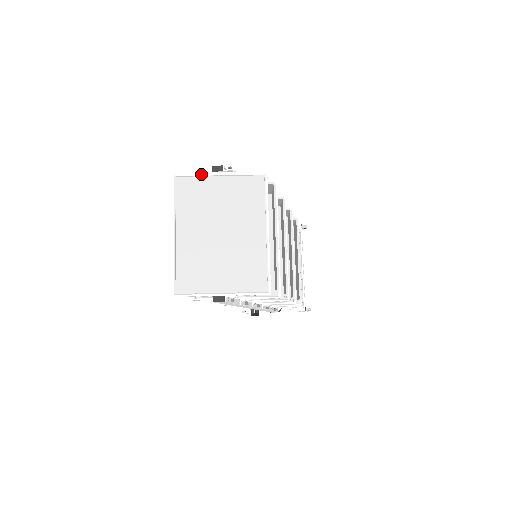
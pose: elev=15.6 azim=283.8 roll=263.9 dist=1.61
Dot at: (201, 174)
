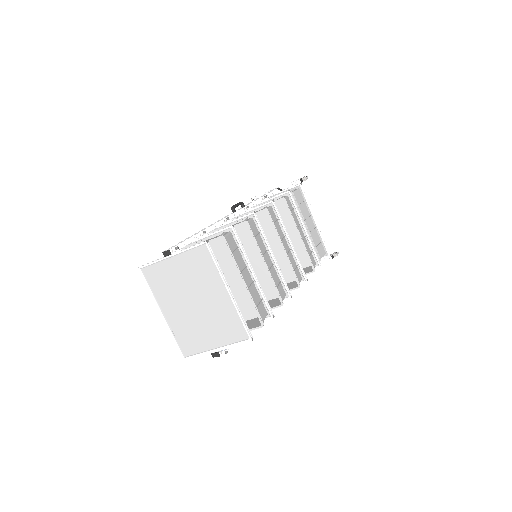
Dot at: (157, 262)
